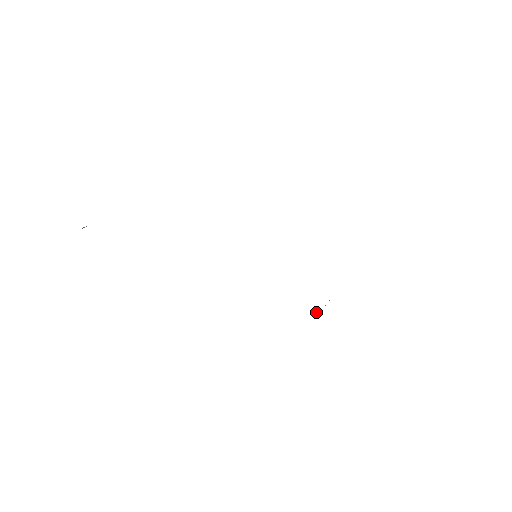
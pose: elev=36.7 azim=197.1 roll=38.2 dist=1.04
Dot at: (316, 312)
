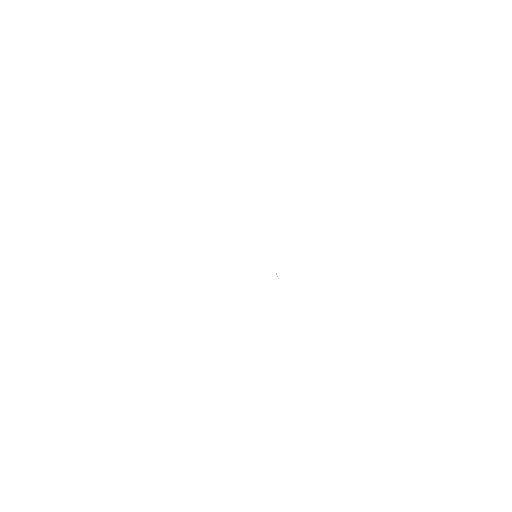
Dot at: occluded
